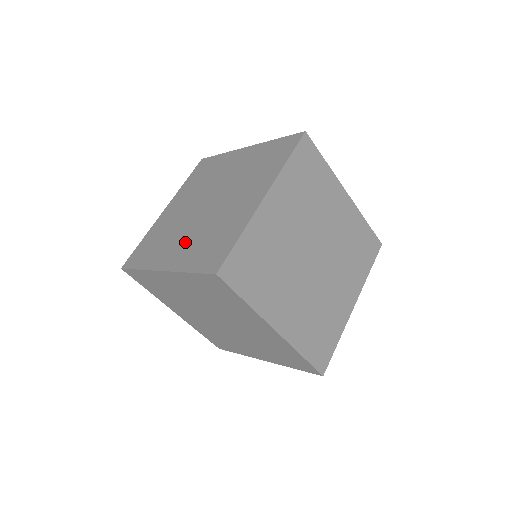
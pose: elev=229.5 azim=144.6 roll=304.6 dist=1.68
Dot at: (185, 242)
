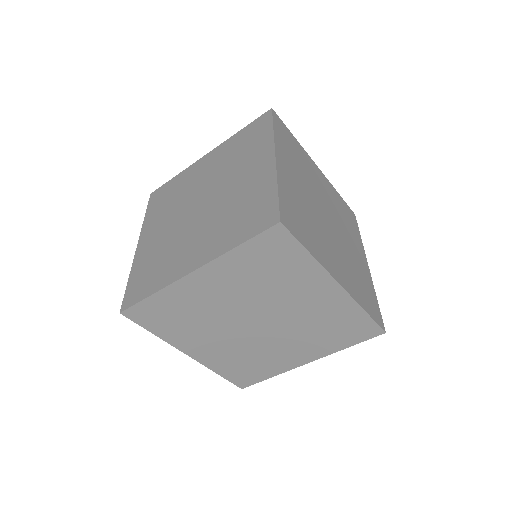
Dot at: (202, 237)
